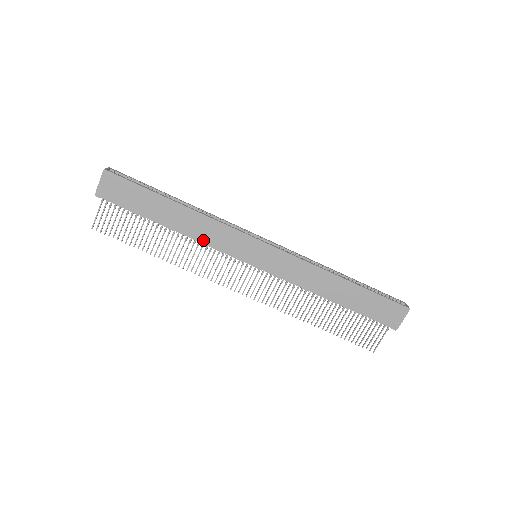
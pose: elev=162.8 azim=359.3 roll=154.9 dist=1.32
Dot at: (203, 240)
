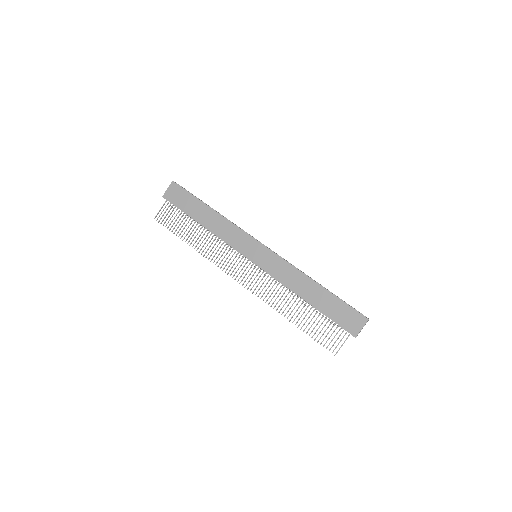
Dot at: (221, 237)
